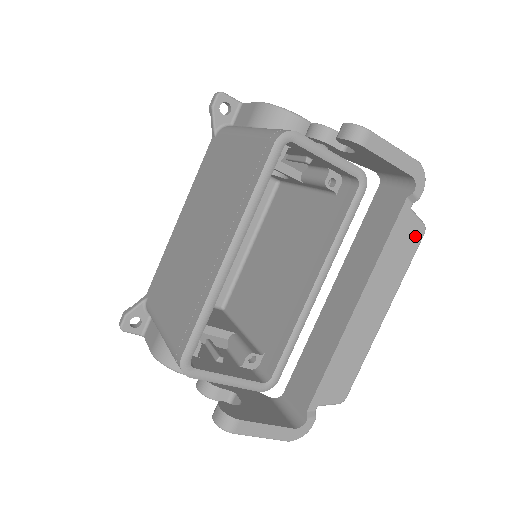
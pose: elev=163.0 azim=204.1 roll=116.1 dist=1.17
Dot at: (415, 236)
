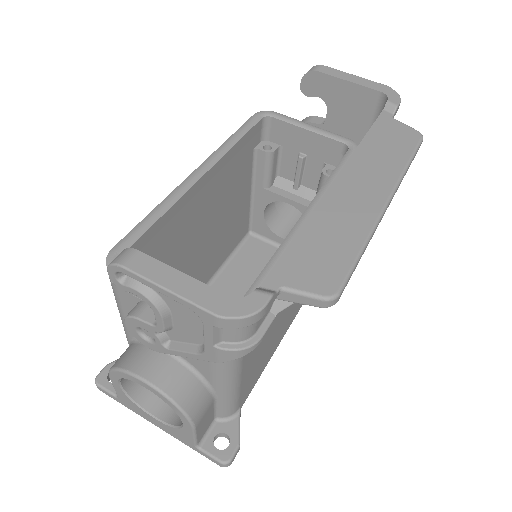
Dot at: (408, 137)
